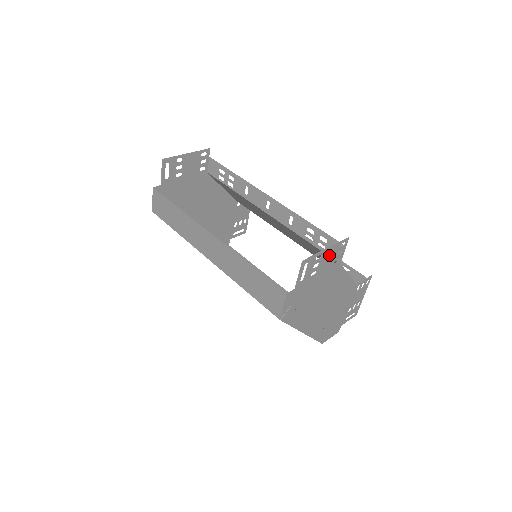
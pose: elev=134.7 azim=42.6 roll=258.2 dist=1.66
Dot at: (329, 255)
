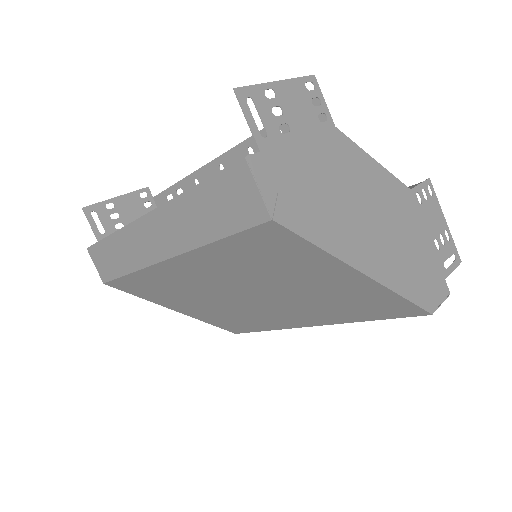
Dot at: (294, 99)
